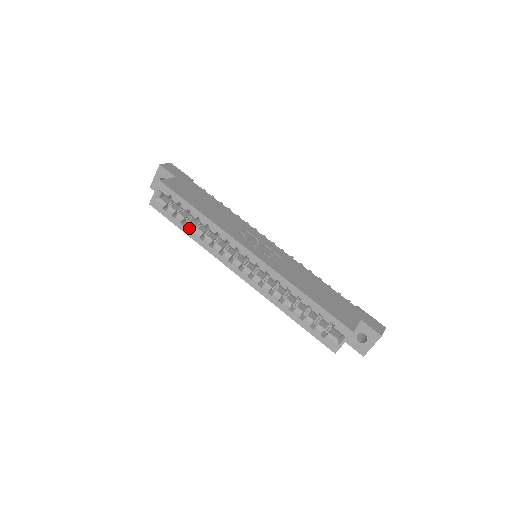
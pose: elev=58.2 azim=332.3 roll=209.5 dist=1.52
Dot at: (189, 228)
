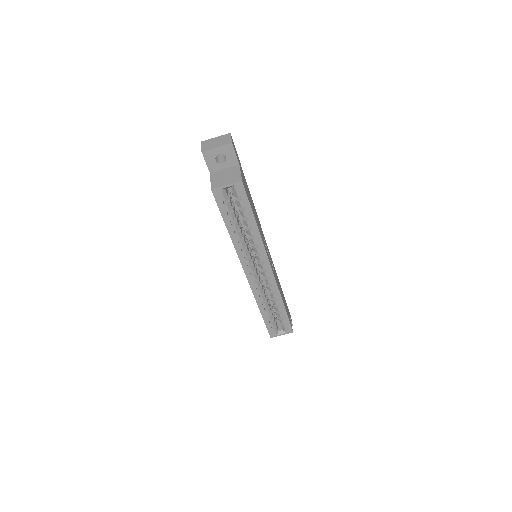
Dot at: (235, 229)
